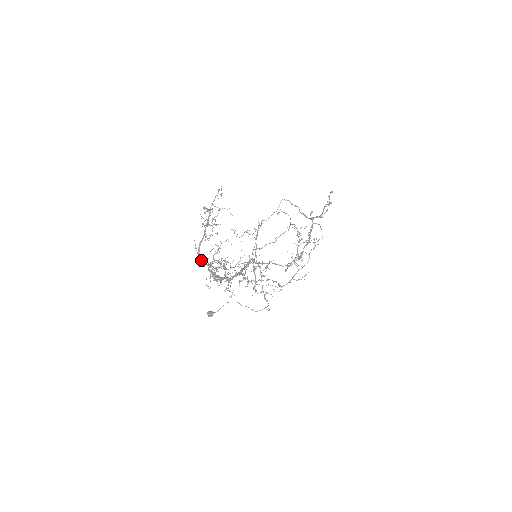
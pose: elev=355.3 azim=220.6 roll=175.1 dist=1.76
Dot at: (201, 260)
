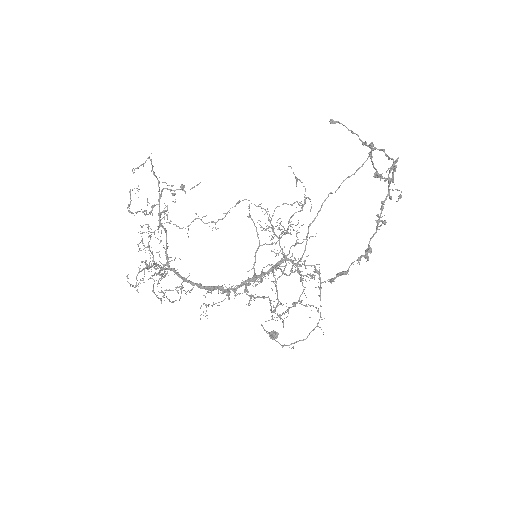
Dot at: occluded
